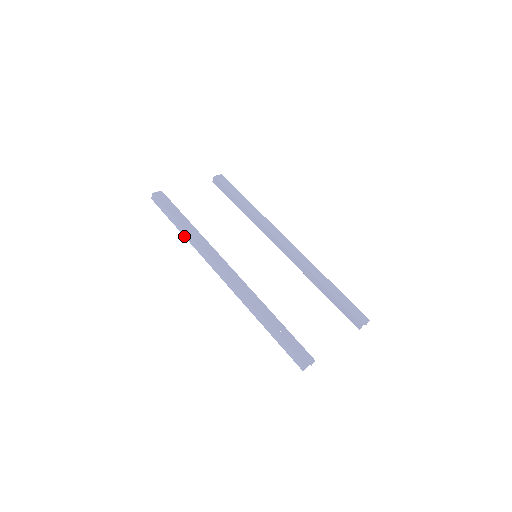
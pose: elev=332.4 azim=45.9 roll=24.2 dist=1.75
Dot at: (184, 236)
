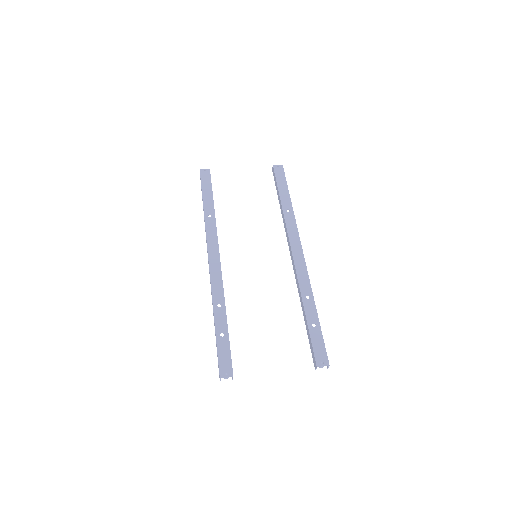
Dot at: occluded
